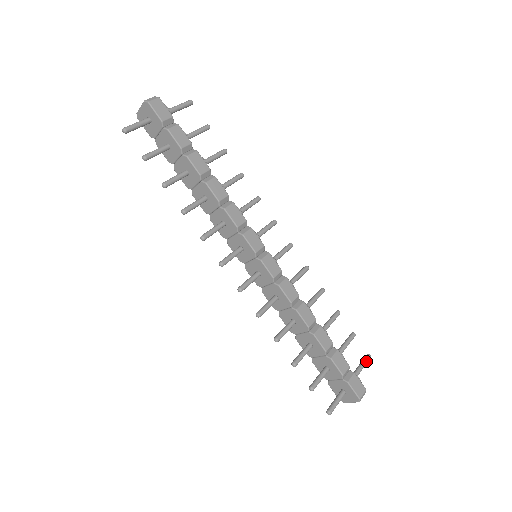
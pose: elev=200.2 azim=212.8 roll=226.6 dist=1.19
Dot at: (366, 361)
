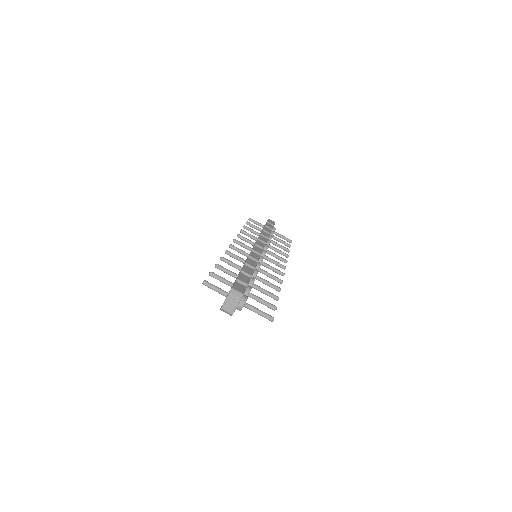
Dot at: (266, 313)
